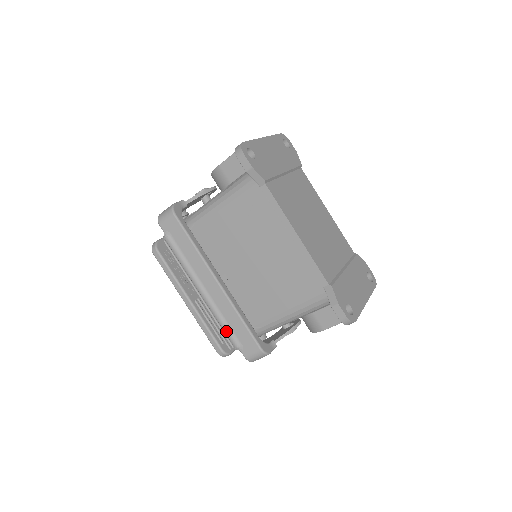
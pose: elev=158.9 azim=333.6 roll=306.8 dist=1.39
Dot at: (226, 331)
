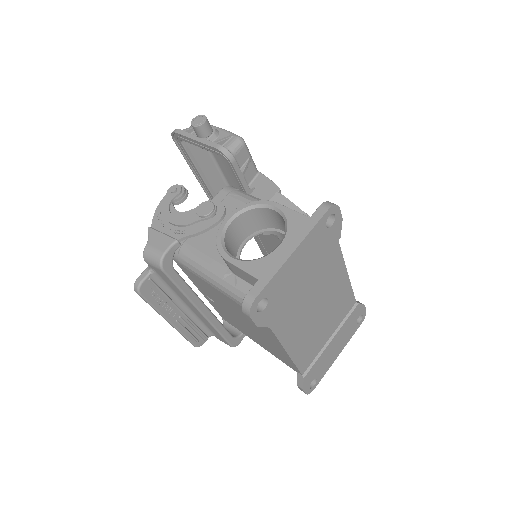
Dot at: (203, 329)
